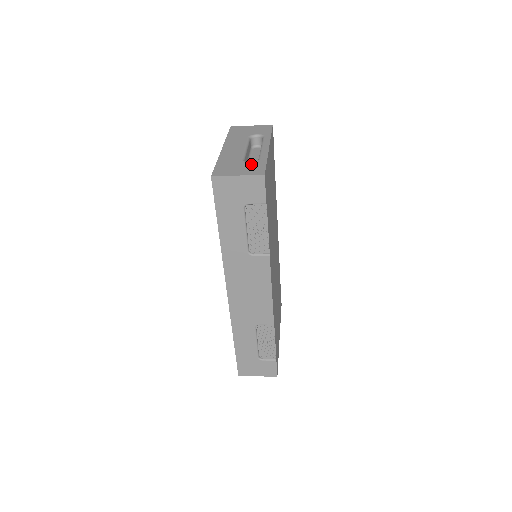
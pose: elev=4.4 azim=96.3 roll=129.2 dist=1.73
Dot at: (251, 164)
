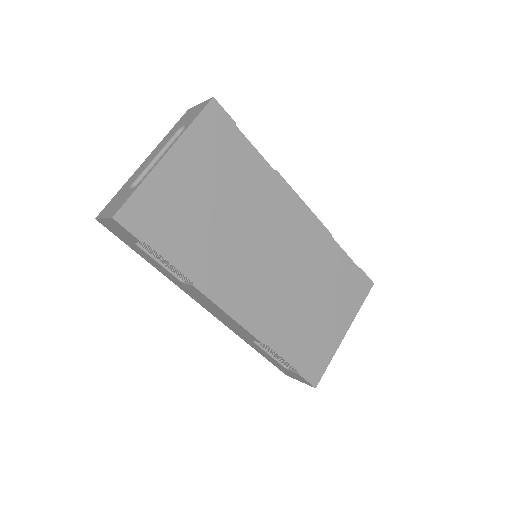
Dot at: (125, 195)
